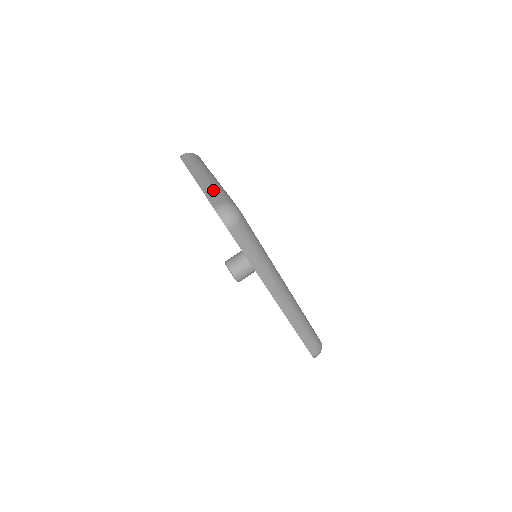
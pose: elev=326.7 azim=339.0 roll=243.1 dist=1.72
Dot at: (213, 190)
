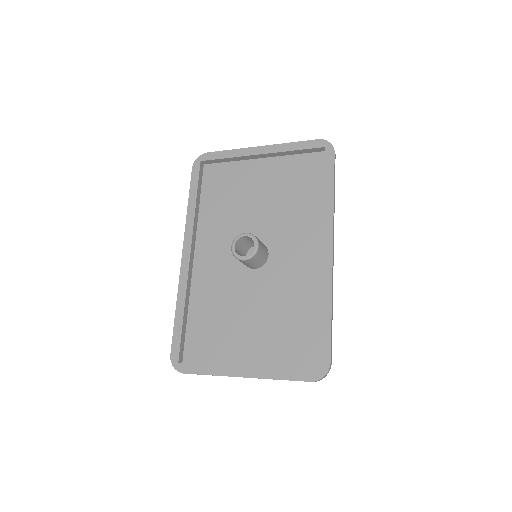
Dot at: occluded
